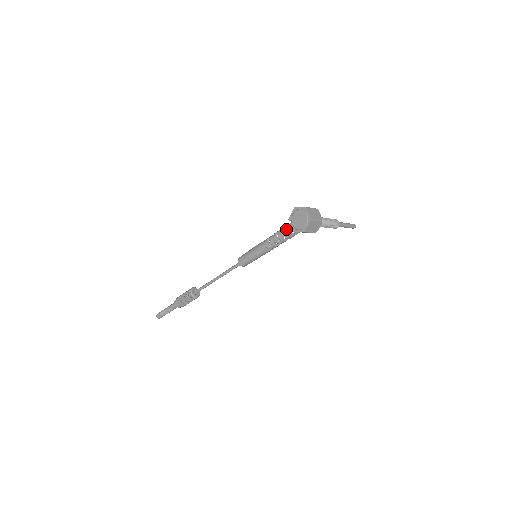
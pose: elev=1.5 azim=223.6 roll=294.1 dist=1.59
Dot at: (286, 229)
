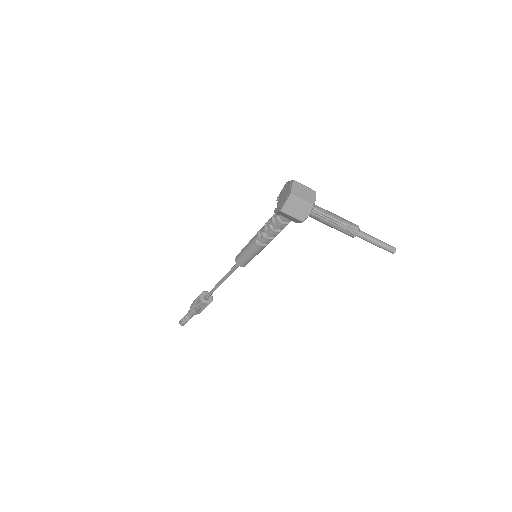
Dot at: occluded
